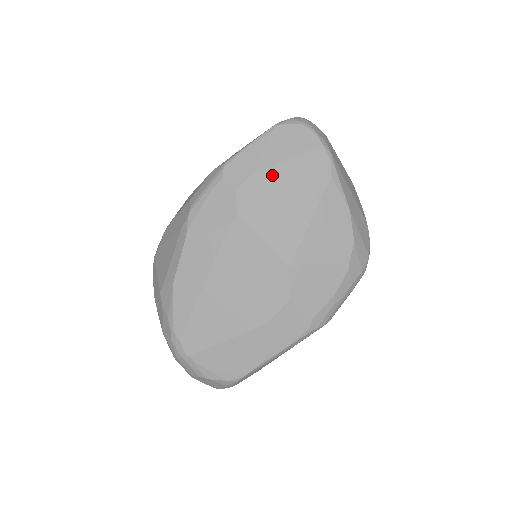
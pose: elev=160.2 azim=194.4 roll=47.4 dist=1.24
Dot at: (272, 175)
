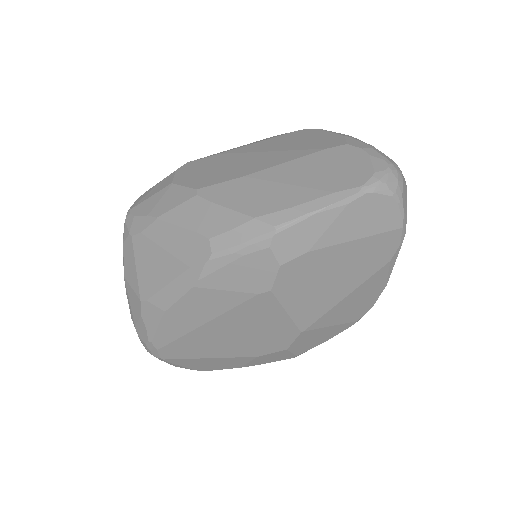
Dot at: (329, 255)
